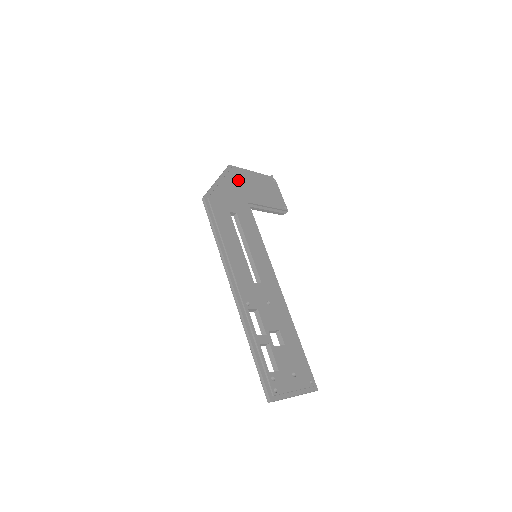
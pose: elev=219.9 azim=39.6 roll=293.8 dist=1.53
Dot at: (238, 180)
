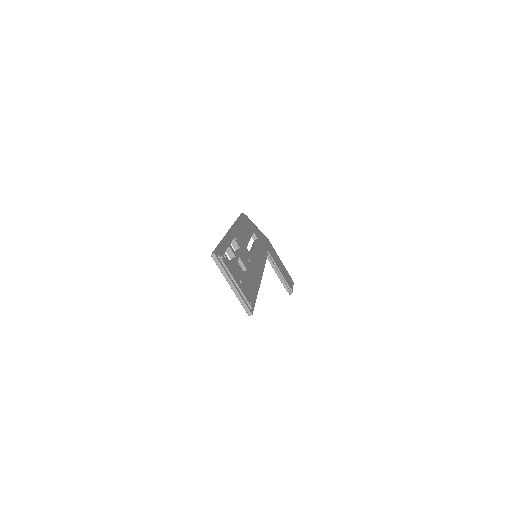
Dot at: (269, 244)
